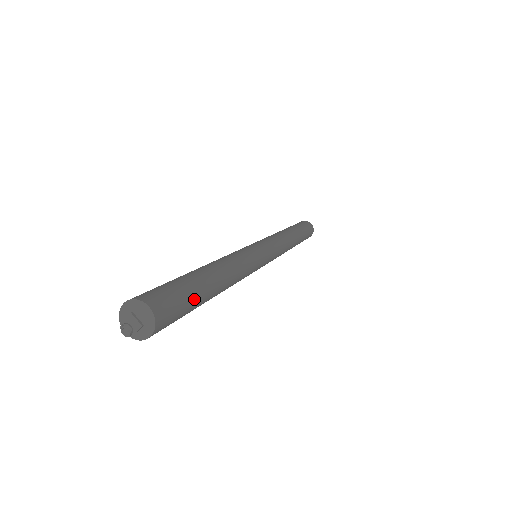
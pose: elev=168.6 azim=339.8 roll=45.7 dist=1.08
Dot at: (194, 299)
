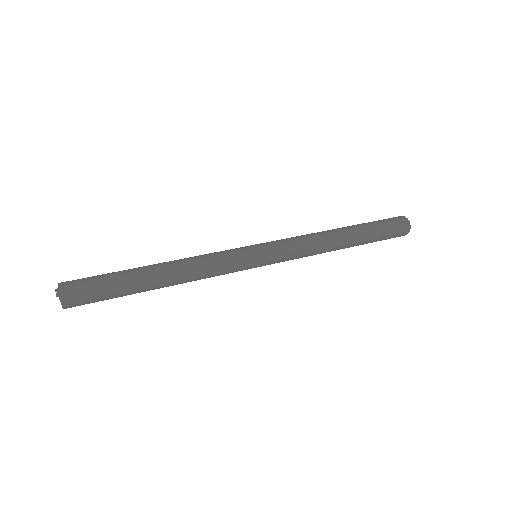
Dot at: (115, 297)
